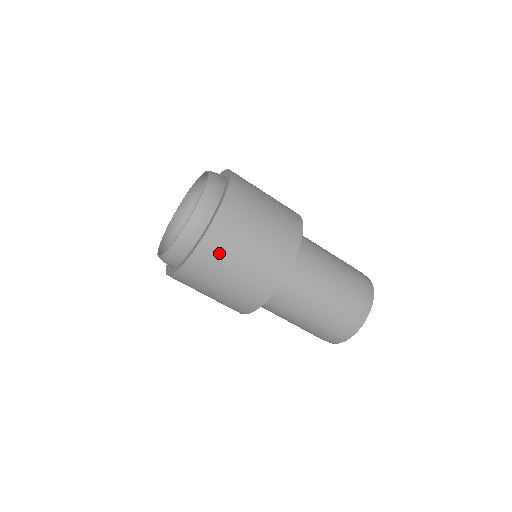
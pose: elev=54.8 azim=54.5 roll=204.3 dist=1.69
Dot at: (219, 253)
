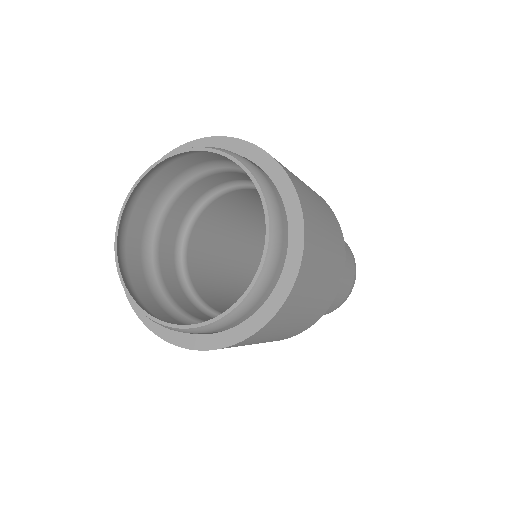
Dot at: occluded
